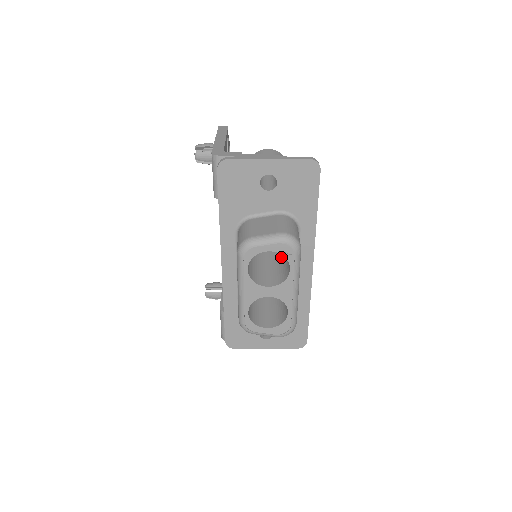
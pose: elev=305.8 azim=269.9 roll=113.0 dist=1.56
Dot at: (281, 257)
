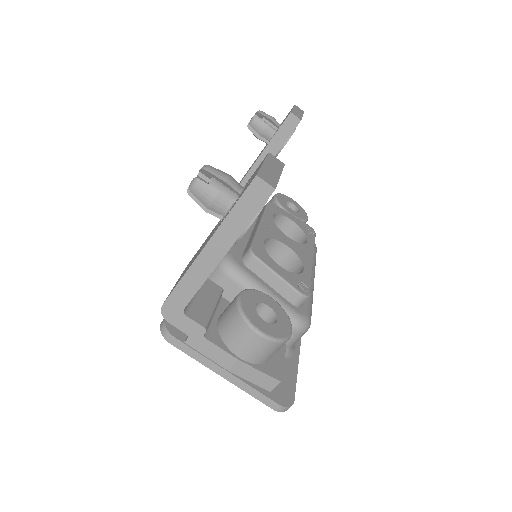
Dot at: occluded
